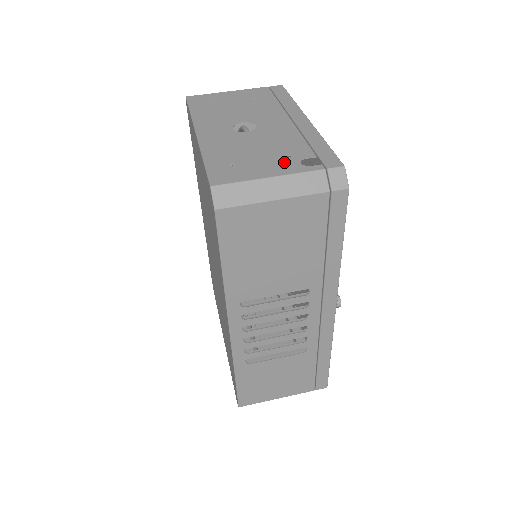
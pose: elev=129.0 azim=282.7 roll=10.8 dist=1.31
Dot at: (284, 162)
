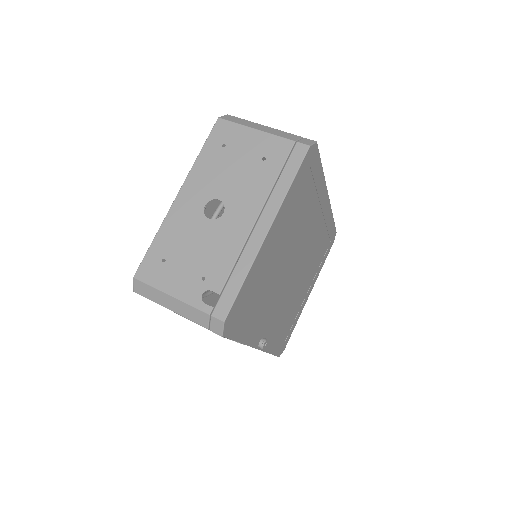
Dot at: (194, 284)
